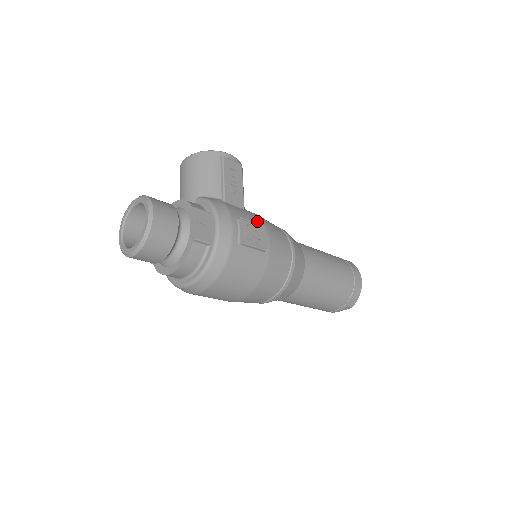
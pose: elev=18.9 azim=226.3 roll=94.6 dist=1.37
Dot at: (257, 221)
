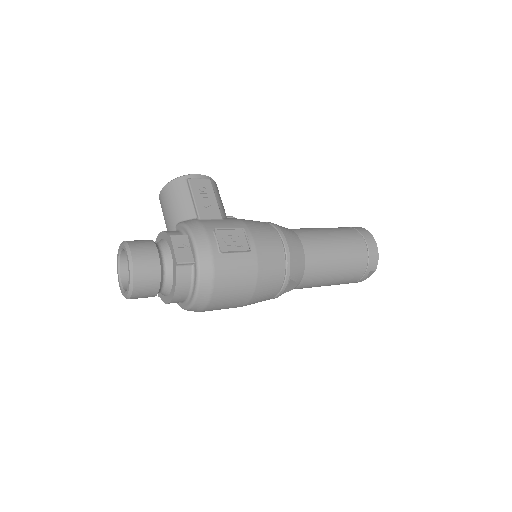
Dot at: (236, 225)
